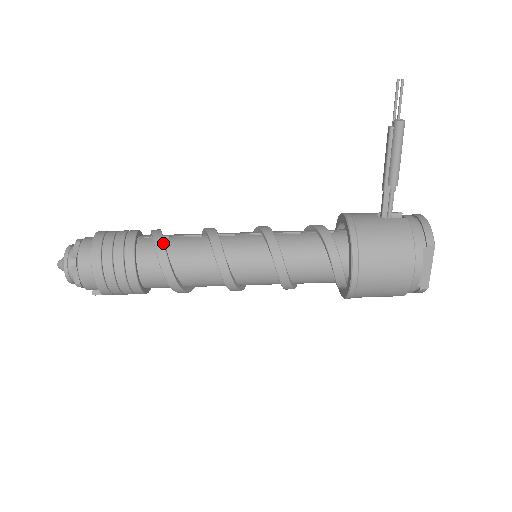
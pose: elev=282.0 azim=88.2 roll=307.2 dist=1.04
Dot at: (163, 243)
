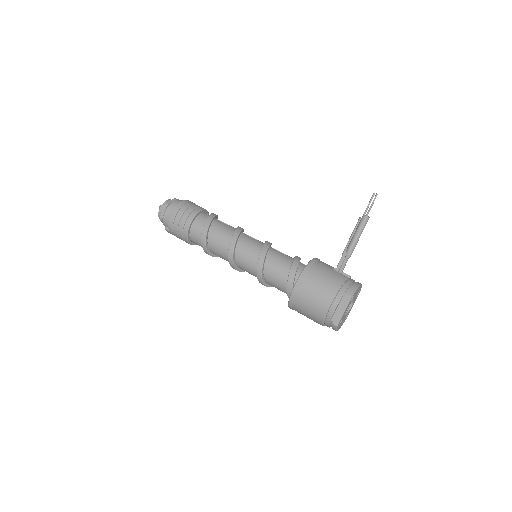
Dot at: (212, 219)
